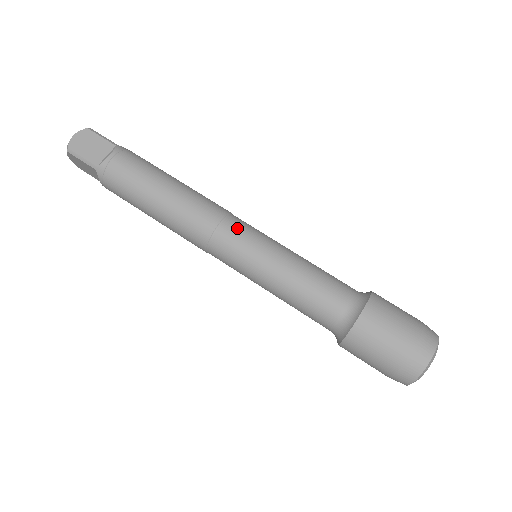
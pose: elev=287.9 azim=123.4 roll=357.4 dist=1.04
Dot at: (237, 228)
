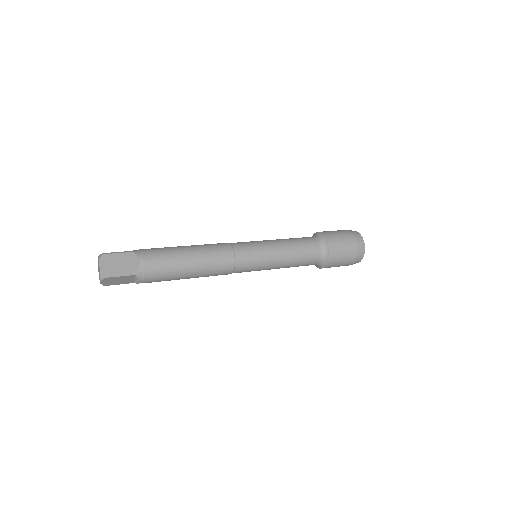
Dot at: occluded
